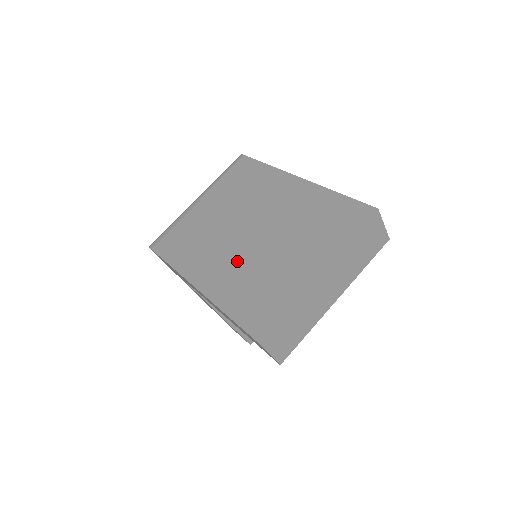
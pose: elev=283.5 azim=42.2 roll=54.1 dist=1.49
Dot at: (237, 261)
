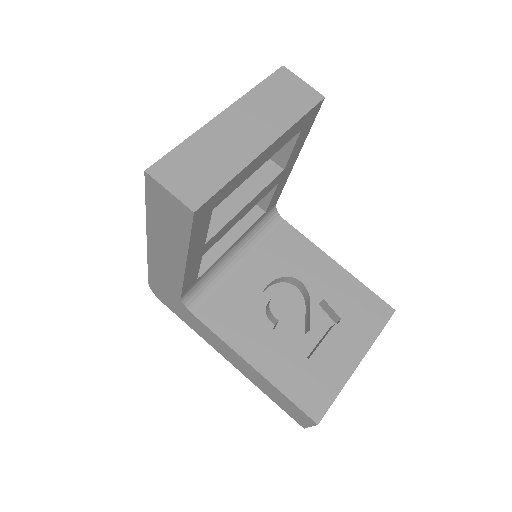
Dot at: occluded
